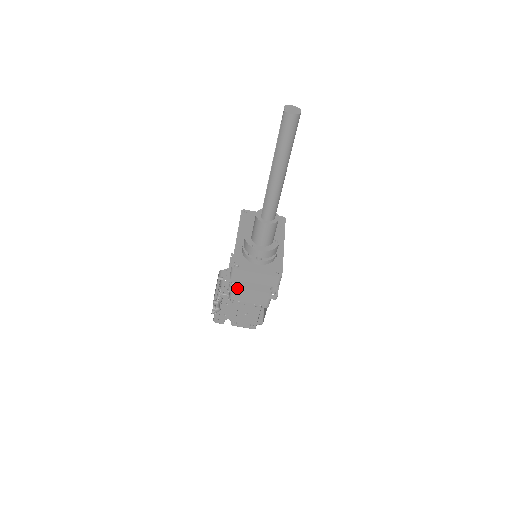
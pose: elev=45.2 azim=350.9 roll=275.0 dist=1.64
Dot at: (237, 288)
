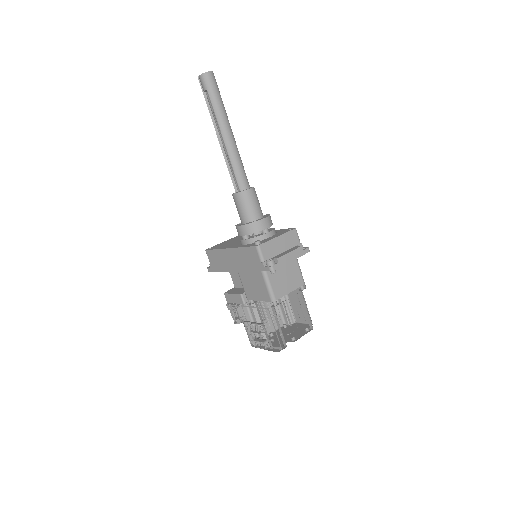
Dot at: (277, 260)
